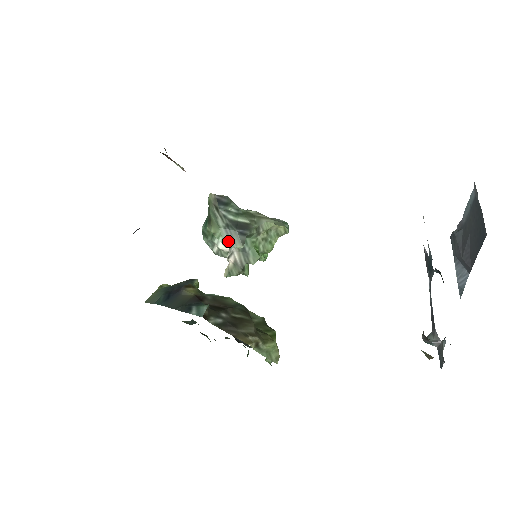
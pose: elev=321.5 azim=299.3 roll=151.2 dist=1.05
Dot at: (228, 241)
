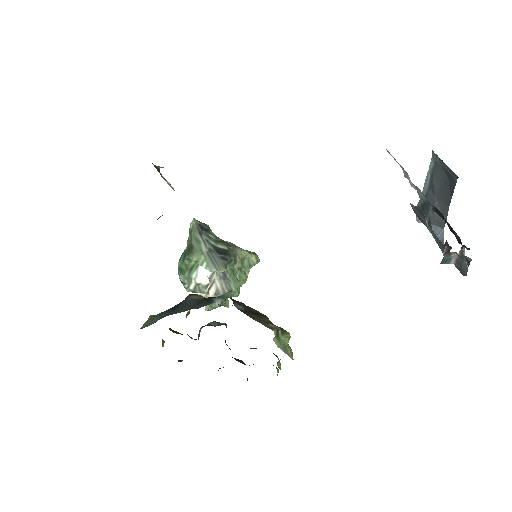
Dot at: (212, 266)
